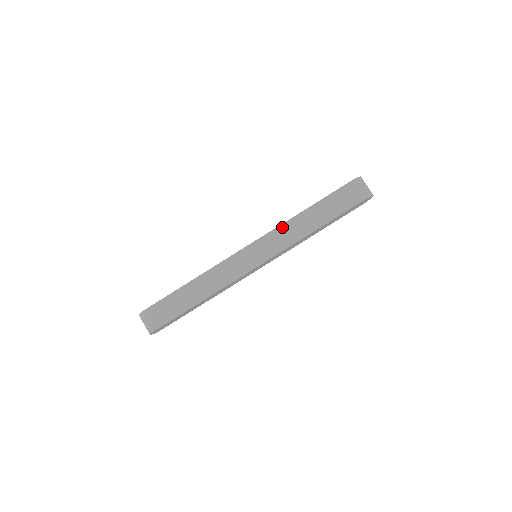
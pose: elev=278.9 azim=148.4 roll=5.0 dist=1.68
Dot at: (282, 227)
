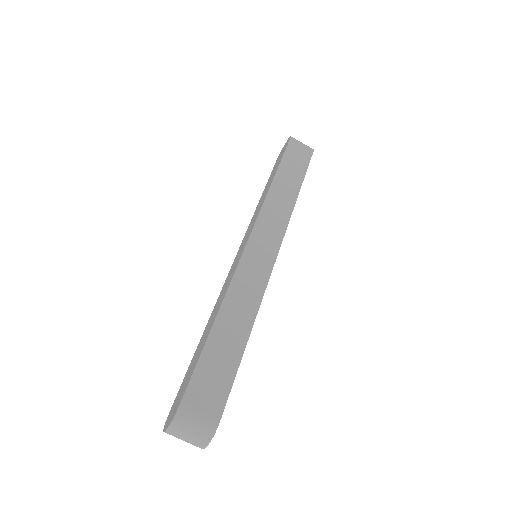
Dot at: (266, 205)
